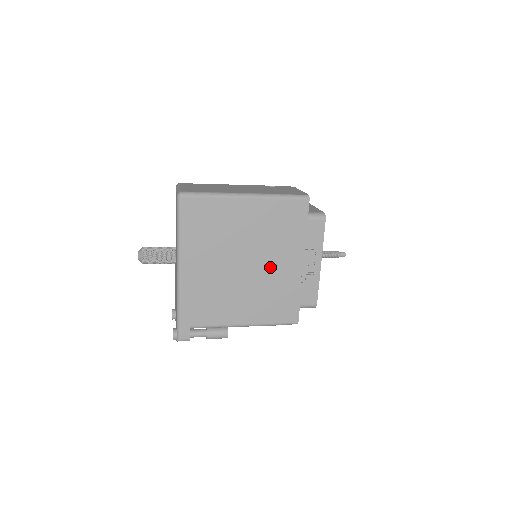
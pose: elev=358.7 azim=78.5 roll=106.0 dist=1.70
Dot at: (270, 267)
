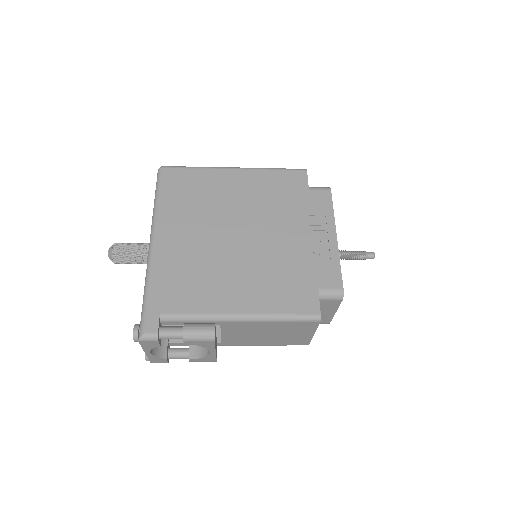
Dot at: (269, 239)
